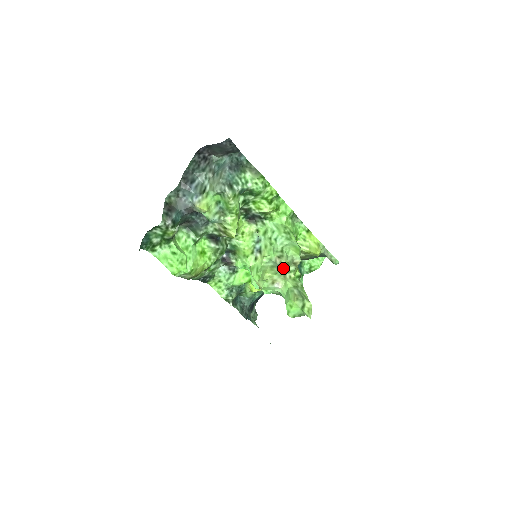
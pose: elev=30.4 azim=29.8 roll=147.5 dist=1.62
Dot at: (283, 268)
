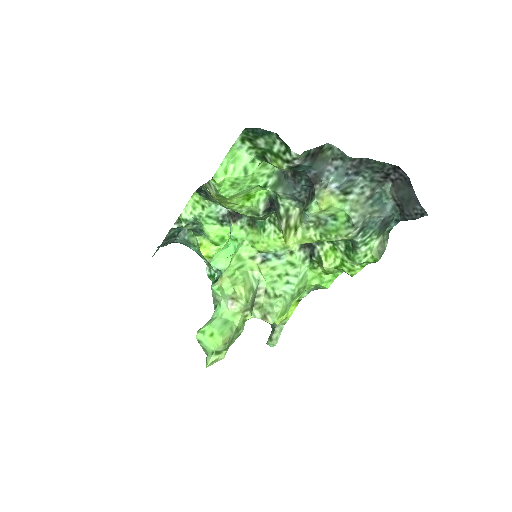
Dot at: (254, 302)
